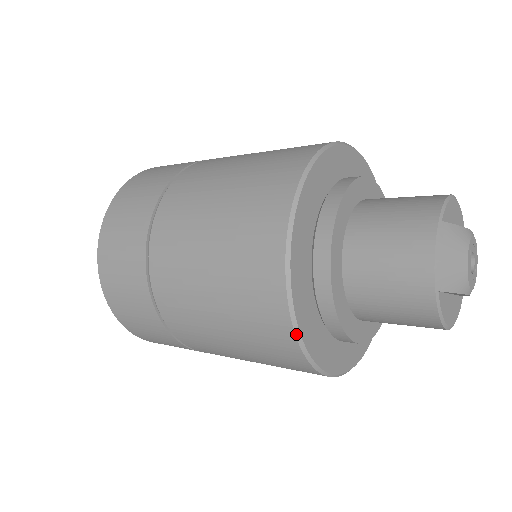
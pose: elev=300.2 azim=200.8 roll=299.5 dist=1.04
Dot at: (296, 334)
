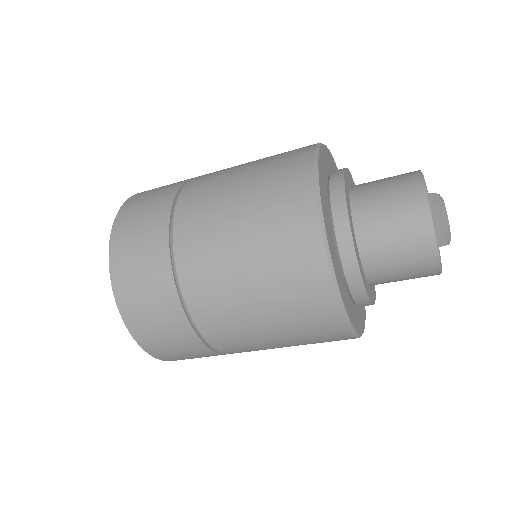
Dot at: (343, 311)
